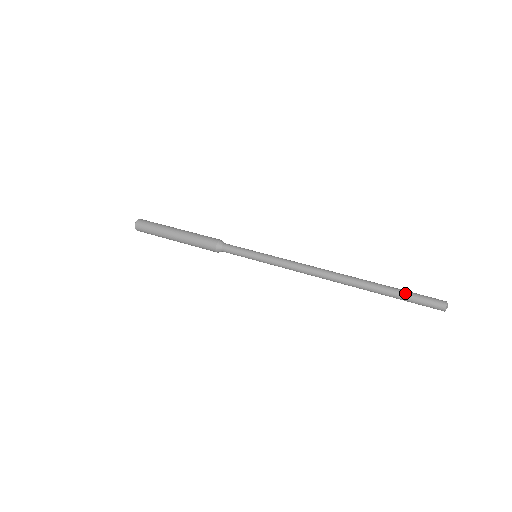
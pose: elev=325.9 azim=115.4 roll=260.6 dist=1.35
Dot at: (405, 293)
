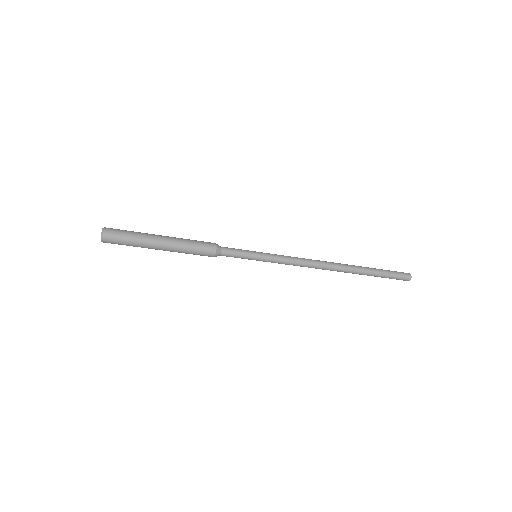
Dot at: occluded
